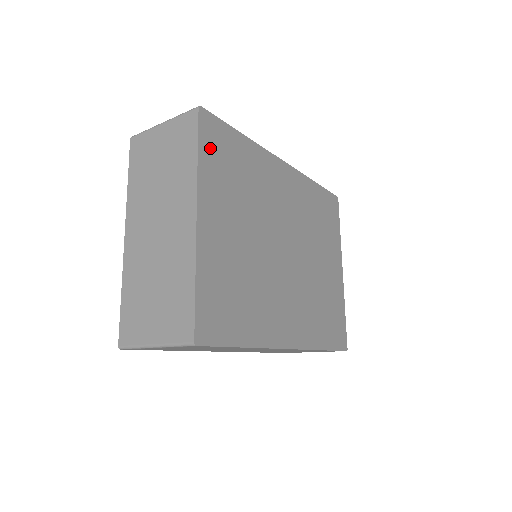
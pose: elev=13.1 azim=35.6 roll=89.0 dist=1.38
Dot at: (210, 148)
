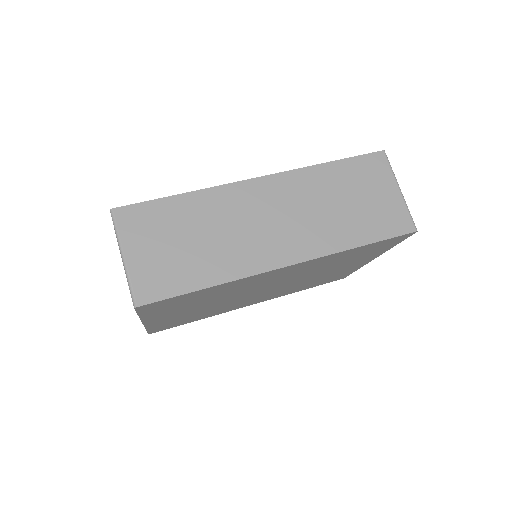
Dot at: (155, 309)
